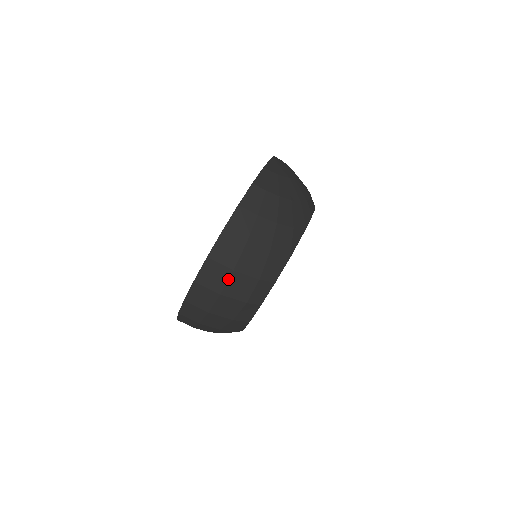
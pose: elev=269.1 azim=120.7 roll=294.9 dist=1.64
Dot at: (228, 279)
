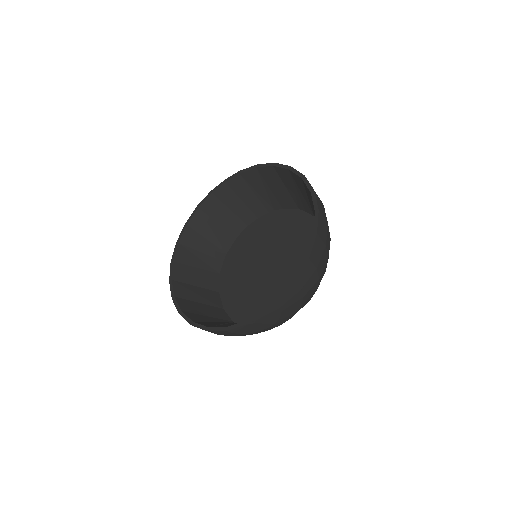
Dot at: occluded
